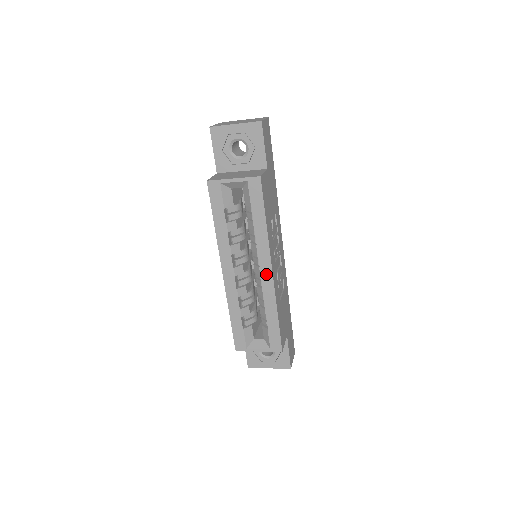
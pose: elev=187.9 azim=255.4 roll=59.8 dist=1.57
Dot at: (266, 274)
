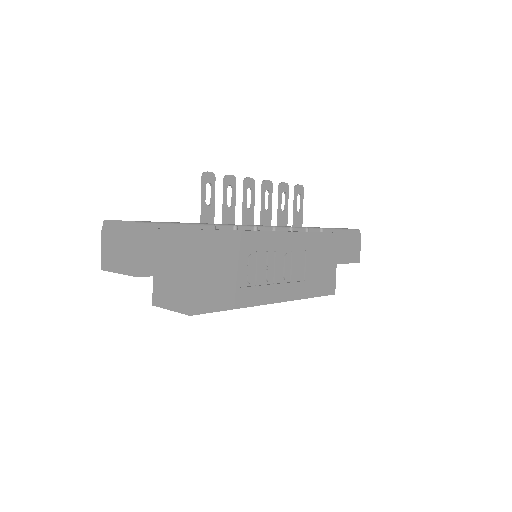
Dot at: occluded
